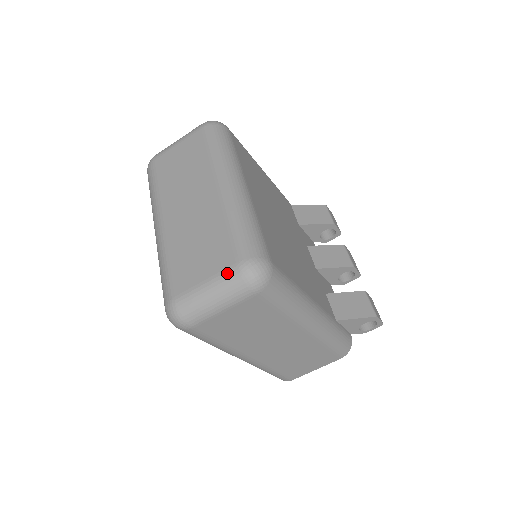
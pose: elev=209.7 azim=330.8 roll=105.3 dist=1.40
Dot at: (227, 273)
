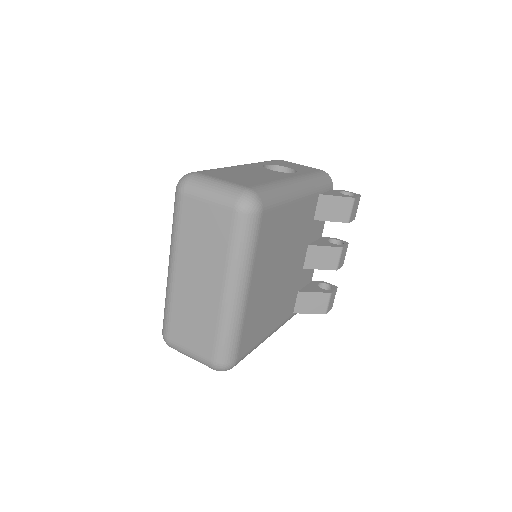
Dot at: (204, 360)
